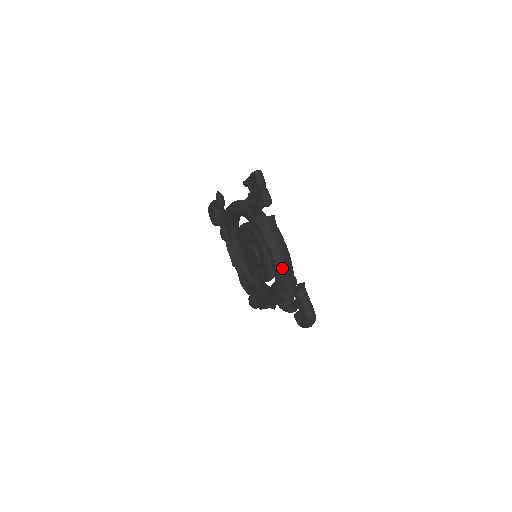
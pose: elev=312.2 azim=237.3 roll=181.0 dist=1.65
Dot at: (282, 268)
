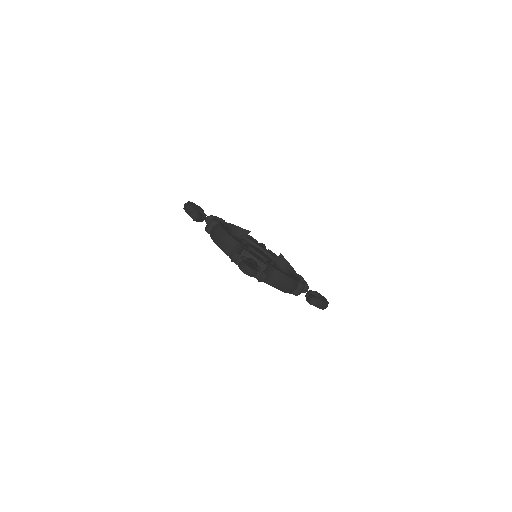
Dot at: (291, 291)
